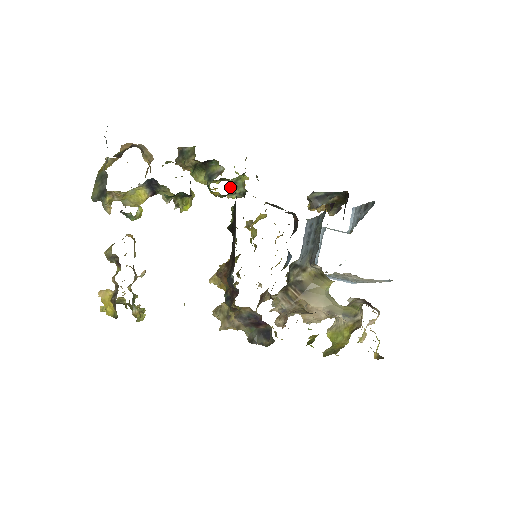
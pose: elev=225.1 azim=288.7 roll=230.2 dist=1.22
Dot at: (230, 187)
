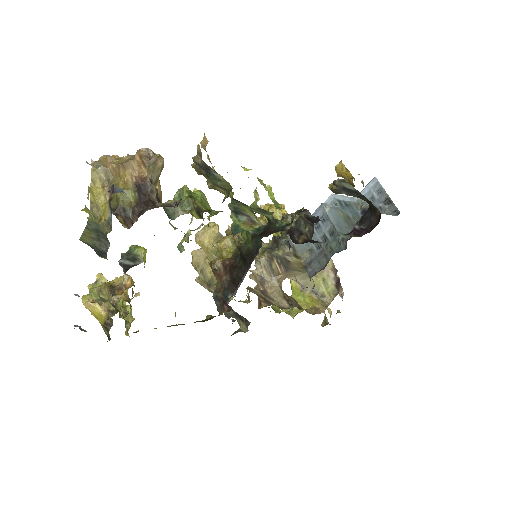
Dot at: (255, 209)
